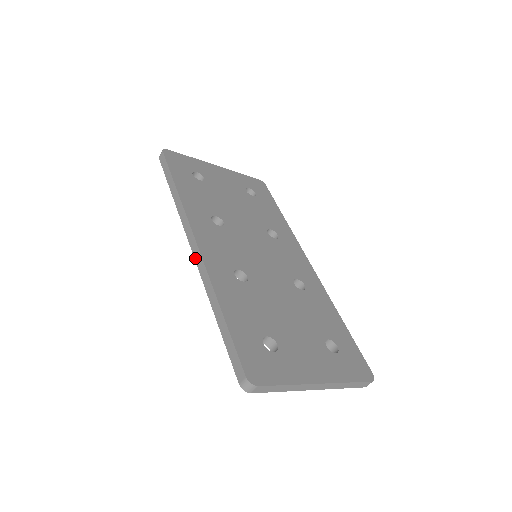
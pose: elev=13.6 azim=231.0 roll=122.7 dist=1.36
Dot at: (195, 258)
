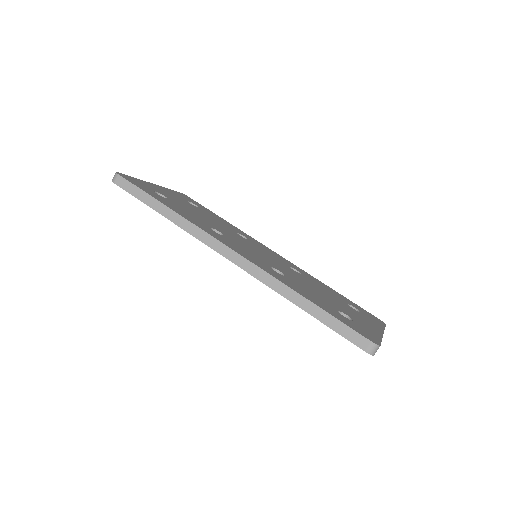
Dot at: (241, 267)
